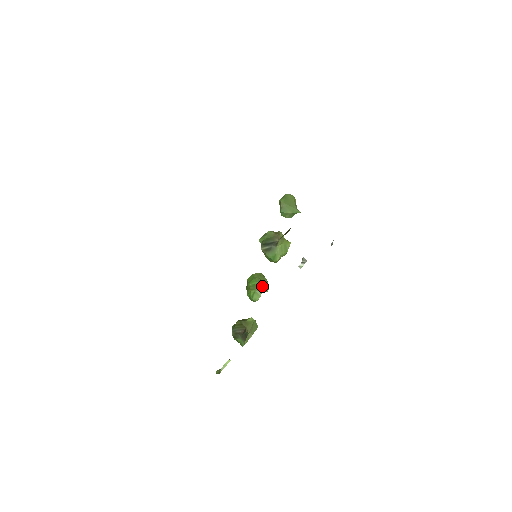
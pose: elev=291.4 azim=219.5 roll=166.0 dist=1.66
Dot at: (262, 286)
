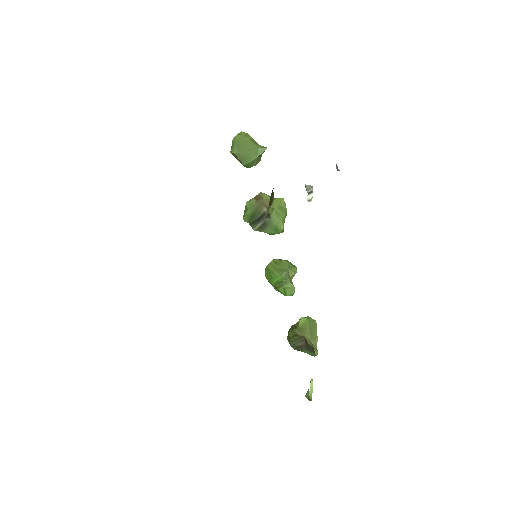
Dot at: (288, 276)
